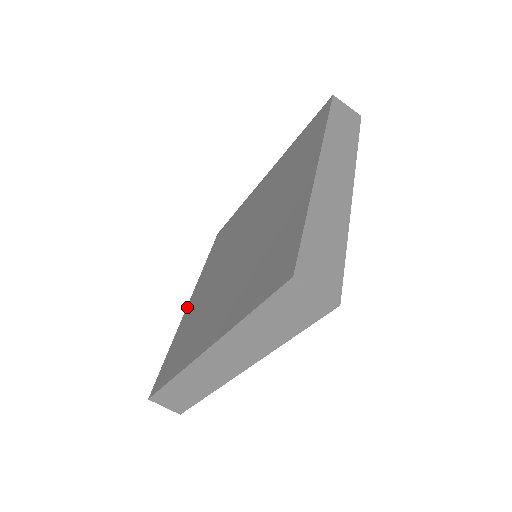
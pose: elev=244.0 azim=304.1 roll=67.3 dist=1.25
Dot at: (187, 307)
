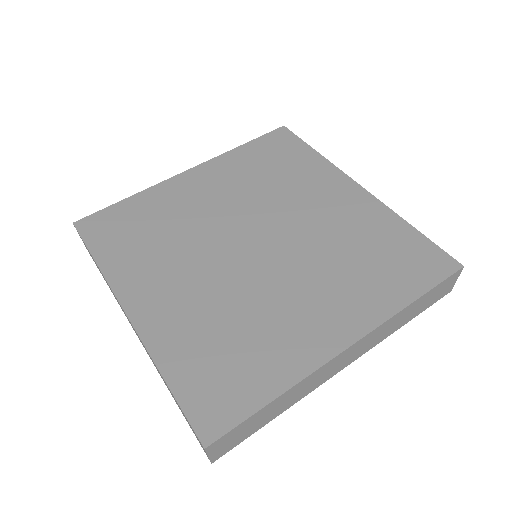
Dot at: (136, 319)
